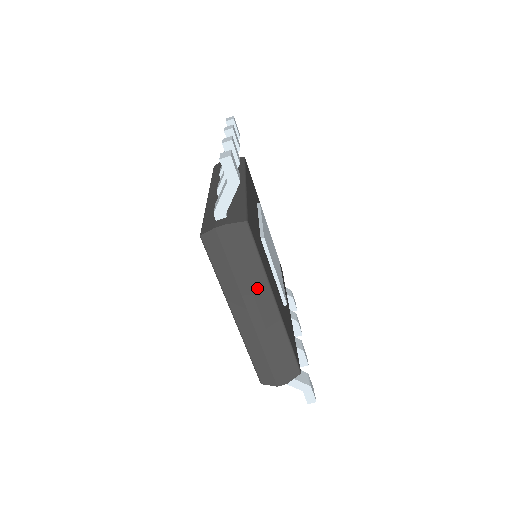
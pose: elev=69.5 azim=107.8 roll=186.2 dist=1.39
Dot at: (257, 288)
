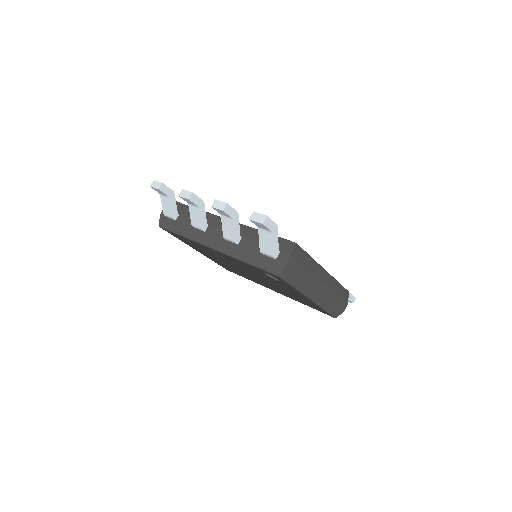
Dot at: (316, 272)
